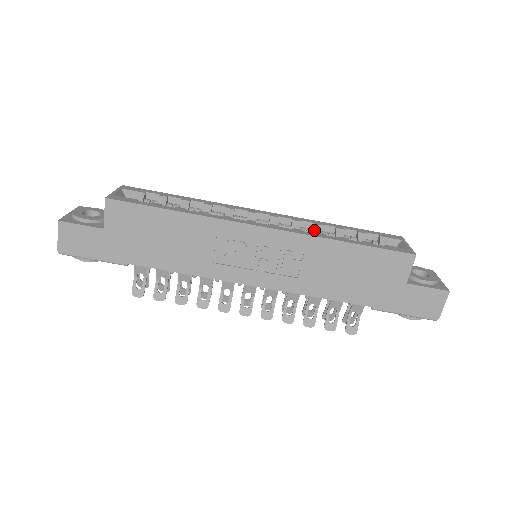
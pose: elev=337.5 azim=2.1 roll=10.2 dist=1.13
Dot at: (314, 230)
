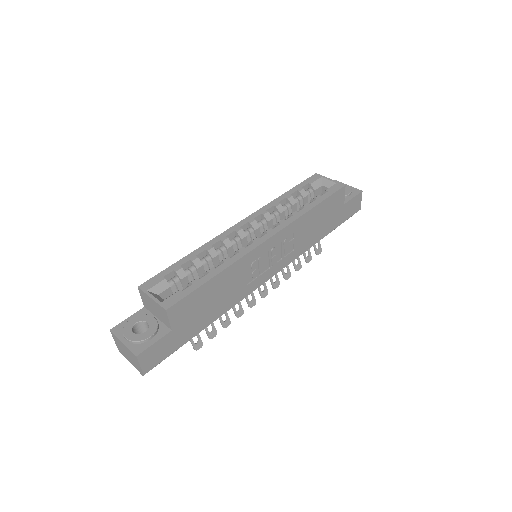
Dot at: (279, 211)
